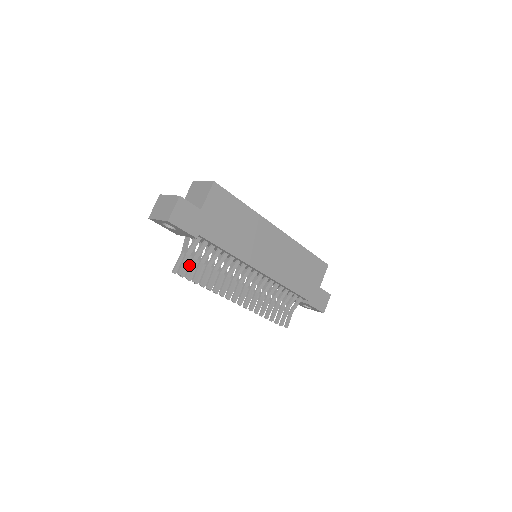
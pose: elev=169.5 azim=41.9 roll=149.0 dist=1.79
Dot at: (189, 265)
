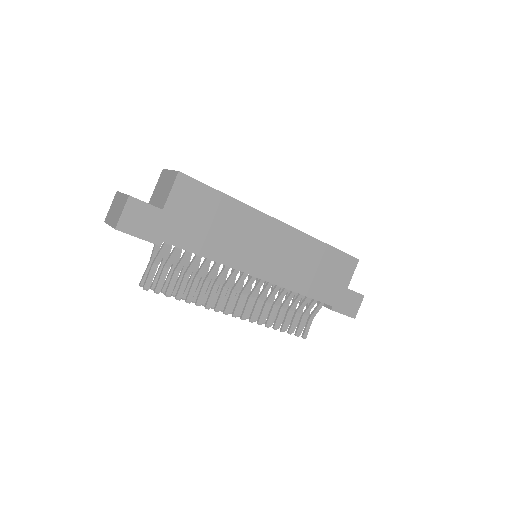
Dot at: (159, 277)
